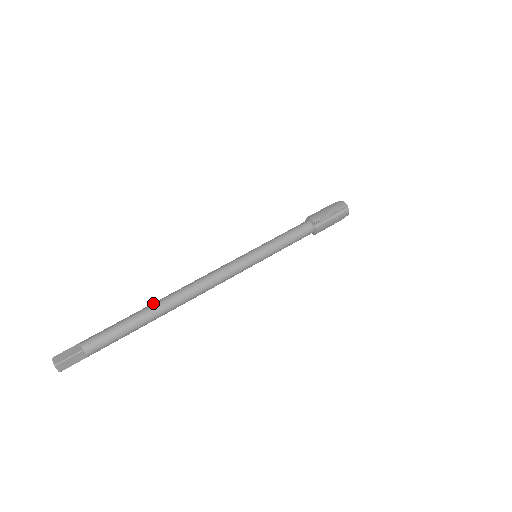
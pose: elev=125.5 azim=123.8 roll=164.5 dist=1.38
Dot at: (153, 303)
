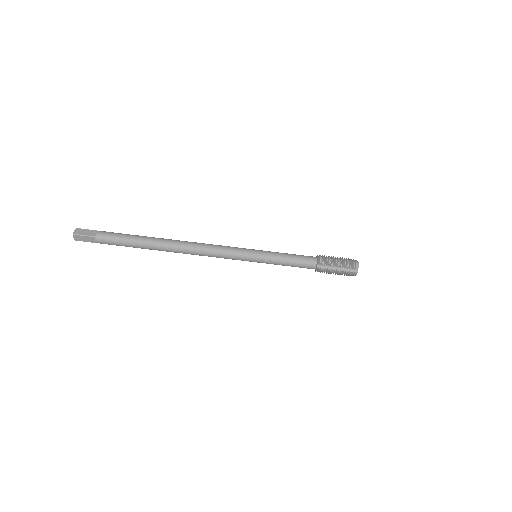
Dot at: (159, 238)
